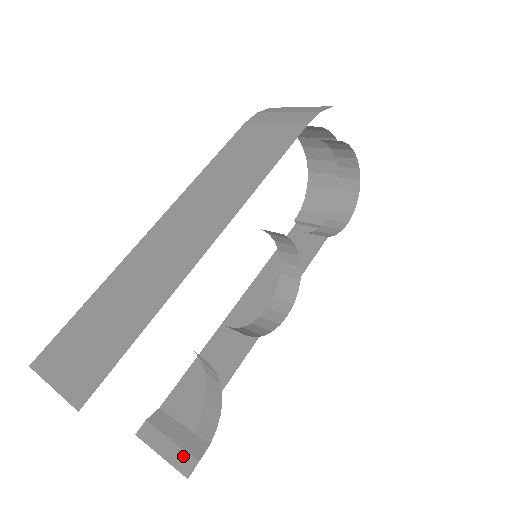
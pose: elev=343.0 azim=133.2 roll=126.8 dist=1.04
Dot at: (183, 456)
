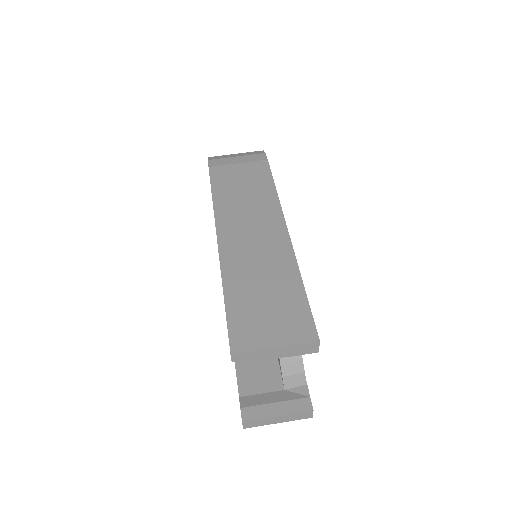
Dot at: (296, 403)
